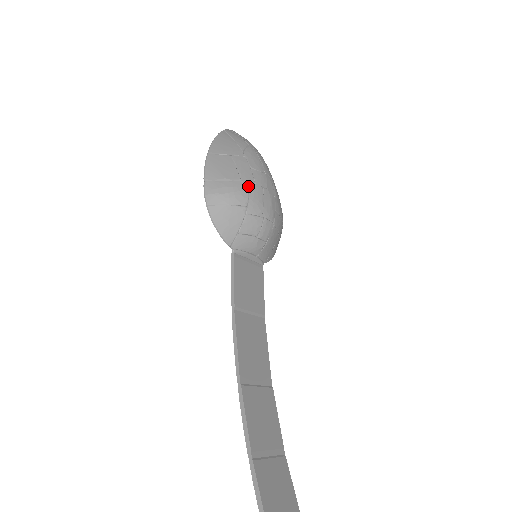
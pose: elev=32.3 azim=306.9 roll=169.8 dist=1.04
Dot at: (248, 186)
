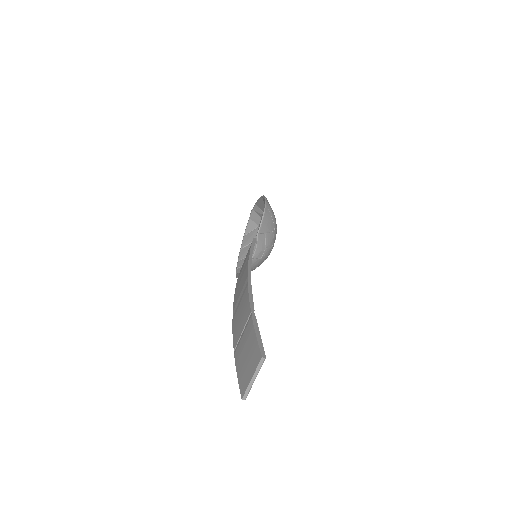
Dot at: occluded
